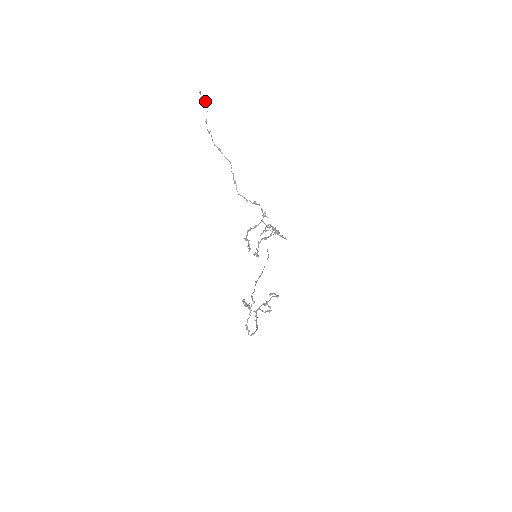
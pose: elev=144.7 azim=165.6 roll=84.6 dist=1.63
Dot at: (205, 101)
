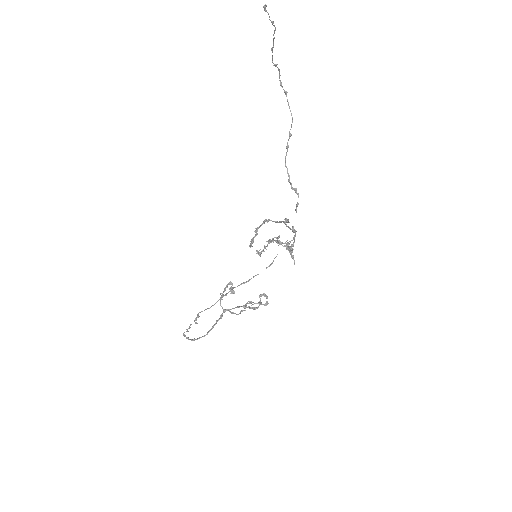
Dot at: (272, 22)
